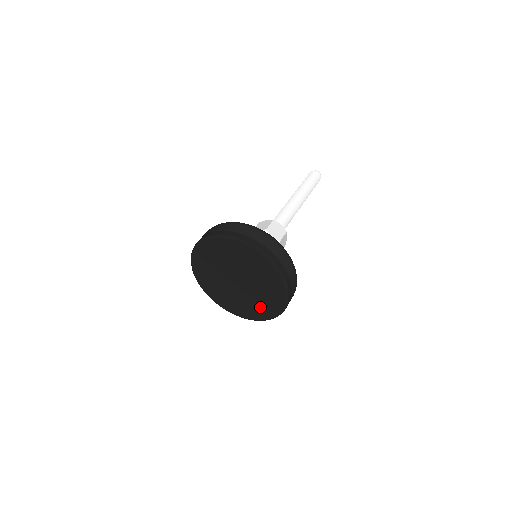
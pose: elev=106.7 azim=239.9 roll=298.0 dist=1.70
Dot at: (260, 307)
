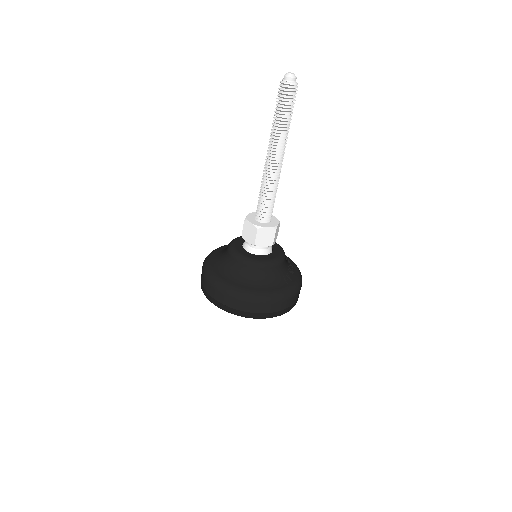
Dot at: occluded
